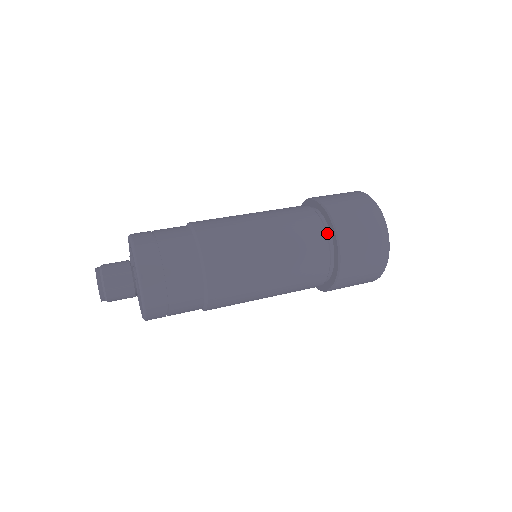
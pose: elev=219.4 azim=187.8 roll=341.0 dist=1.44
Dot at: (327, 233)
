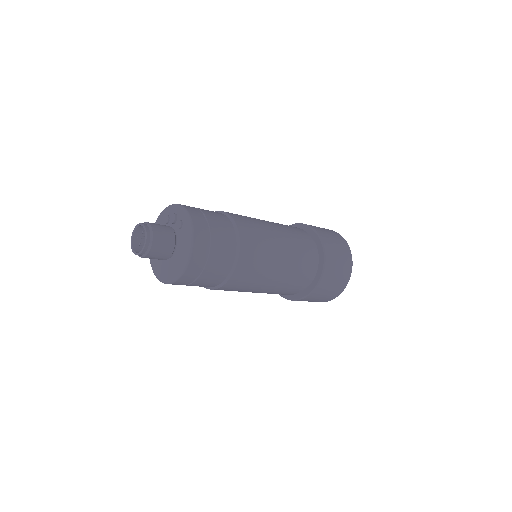
Dot at: occluded
